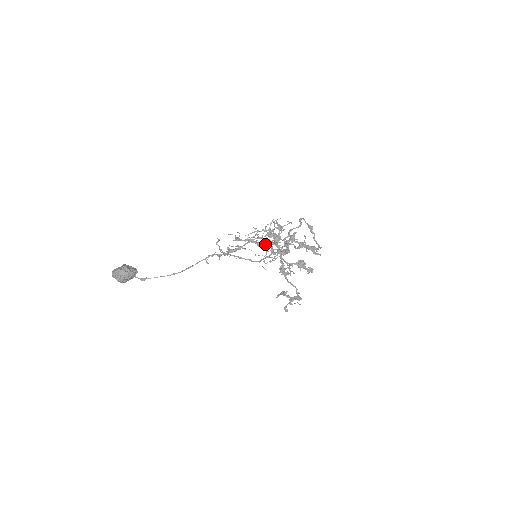
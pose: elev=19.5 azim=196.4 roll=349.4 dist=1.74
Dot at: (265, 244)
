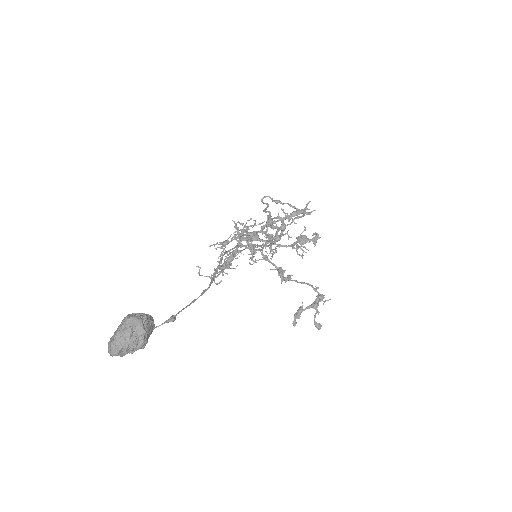
Dot at: (257, 232)
